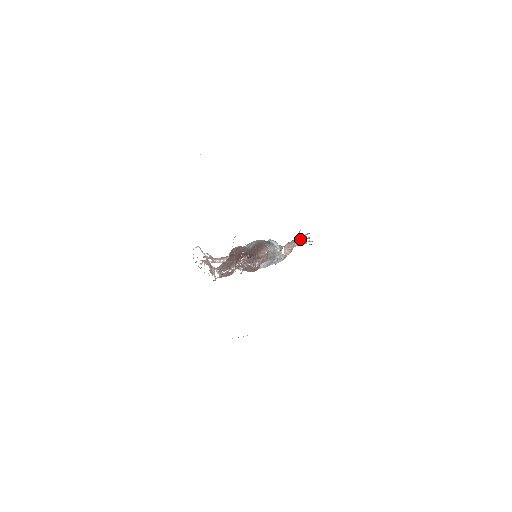
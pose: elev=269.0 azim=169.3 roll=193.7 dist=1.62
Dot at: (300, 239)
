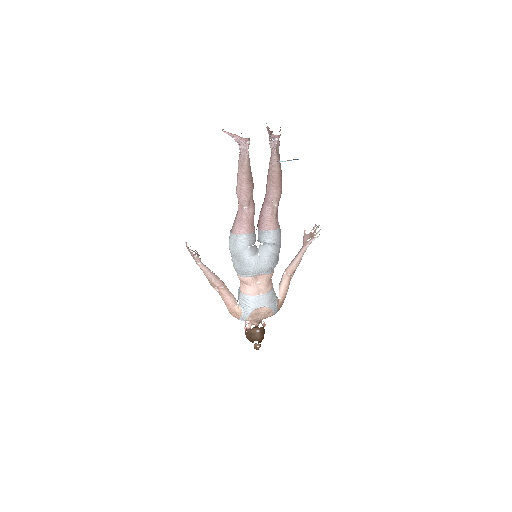
Dot at: (305, 240)
